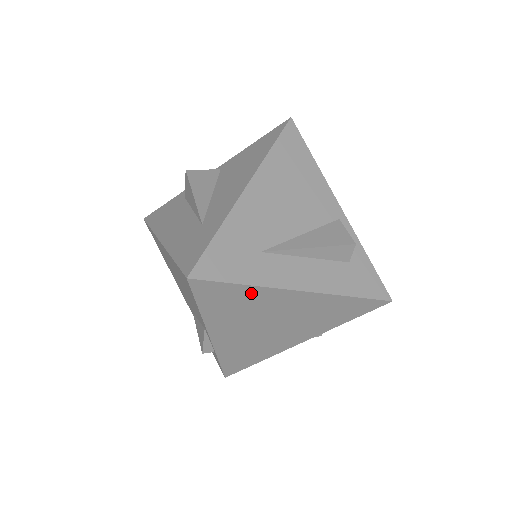
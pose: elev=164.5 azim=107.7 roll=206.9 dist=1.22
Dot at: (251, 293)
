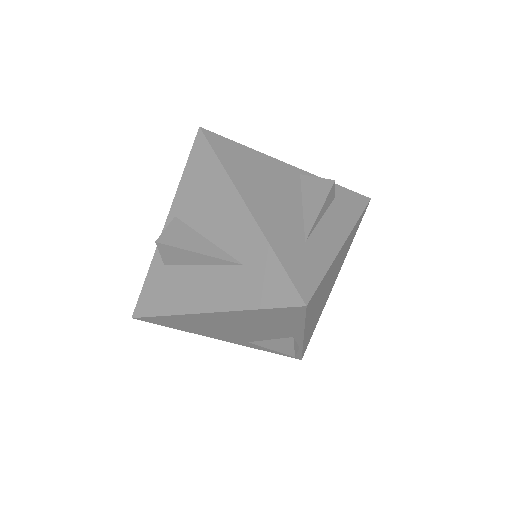
Dot at: (327, 275)
